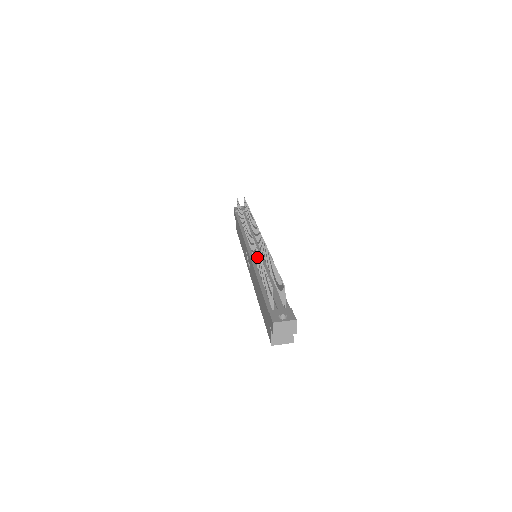
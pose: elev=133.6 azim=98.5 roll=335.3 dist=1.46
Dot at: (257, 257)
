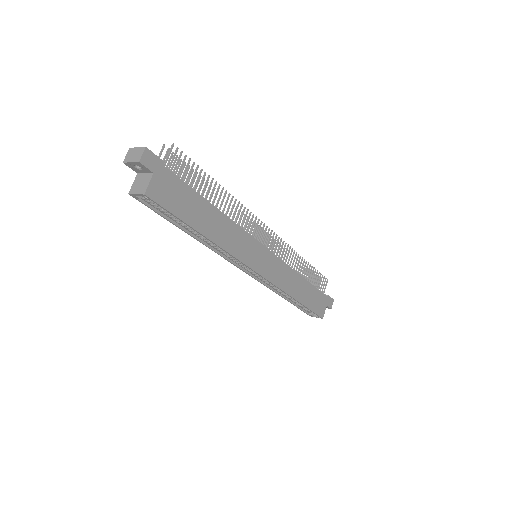
Dot at: occluded
